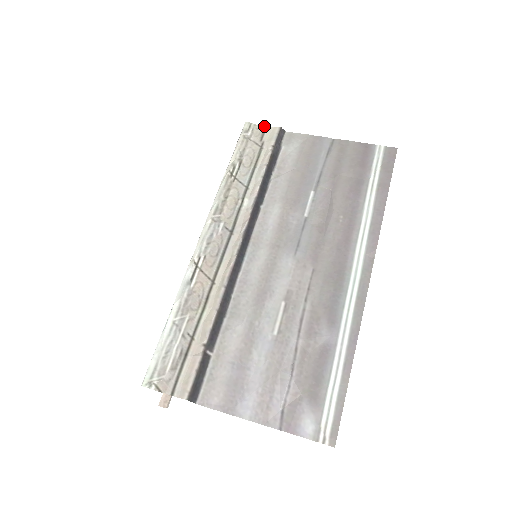
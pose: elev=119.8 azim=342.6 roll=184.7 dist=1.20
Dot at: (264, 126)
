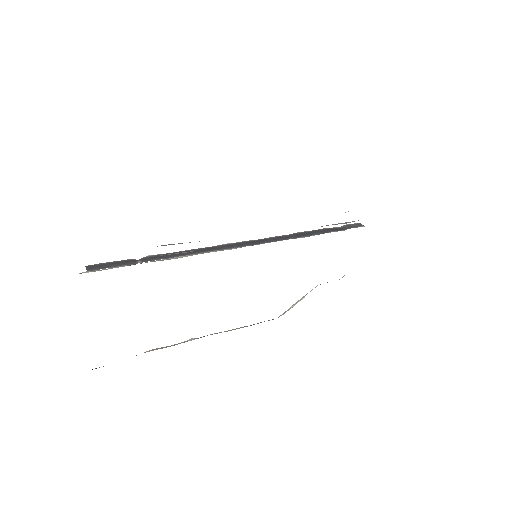
Dot at: occluded
